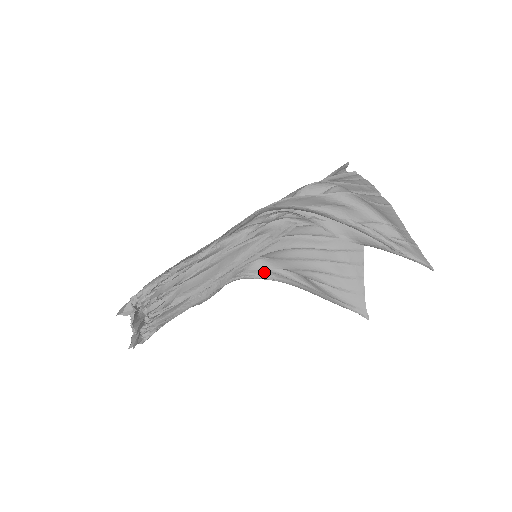
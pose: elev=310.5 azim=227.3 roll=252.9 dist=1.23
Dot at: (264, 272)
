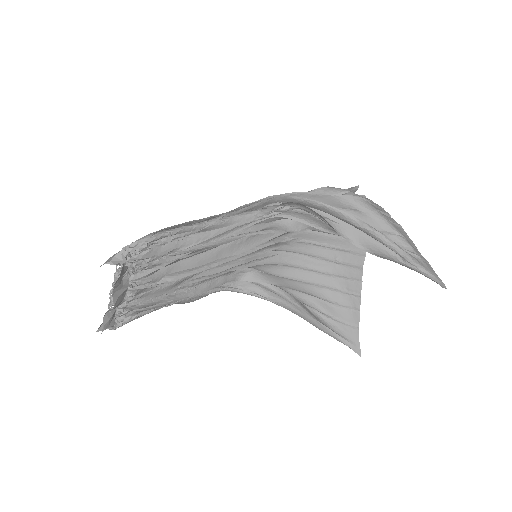
Dot at: (256, 287)
